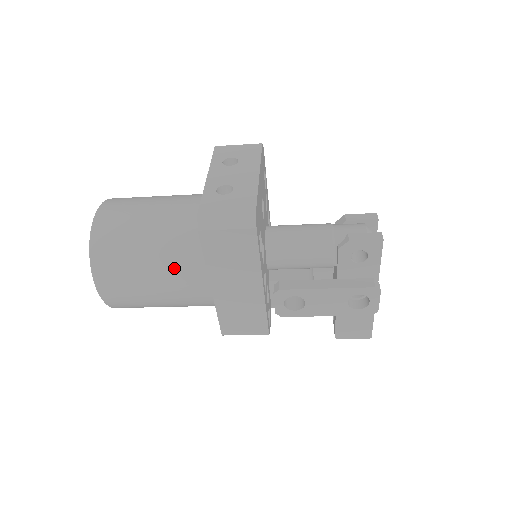
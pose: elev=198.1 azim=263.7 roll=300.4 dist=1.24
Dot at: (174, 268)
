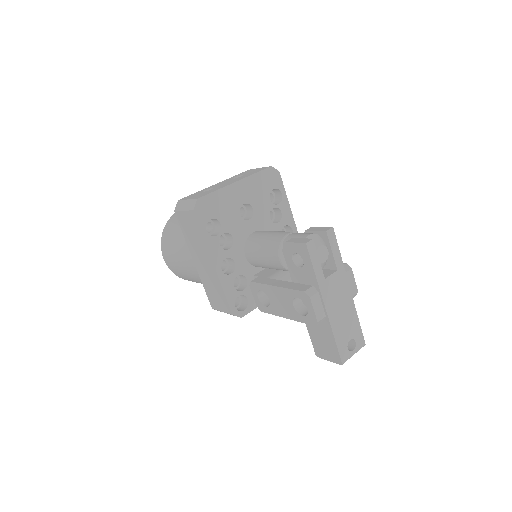
Dot at: (186, 245)
